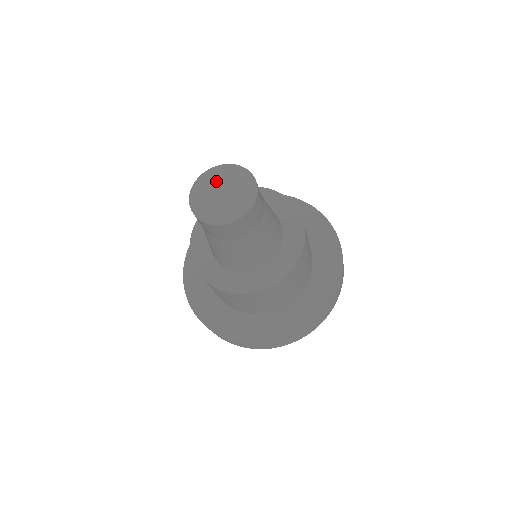
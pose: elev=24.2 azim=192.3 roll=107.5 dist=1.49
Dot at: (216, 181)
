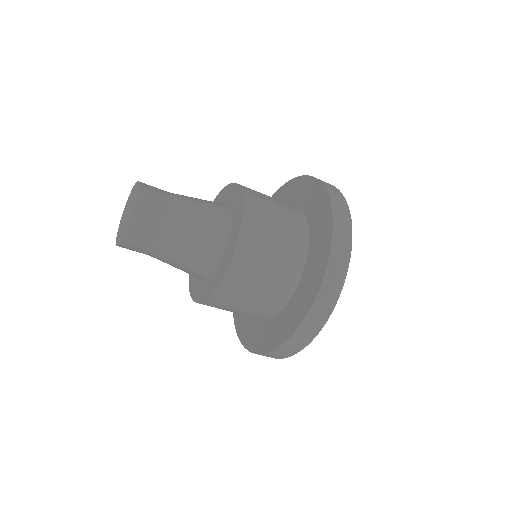
Dot at: (129, 201)
